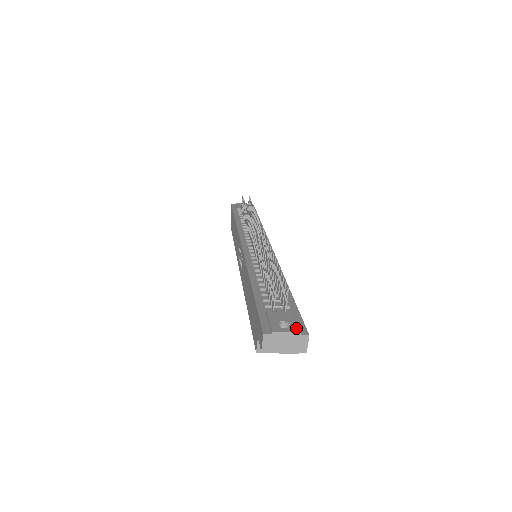
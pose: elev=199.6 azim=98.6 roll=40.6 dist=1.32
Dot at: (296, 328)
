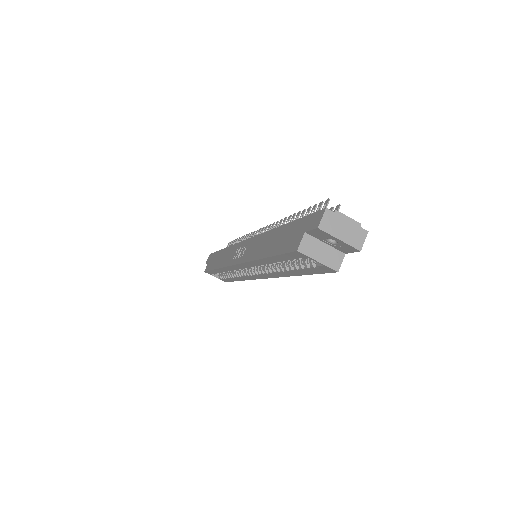
Dot at: (354, 223)
